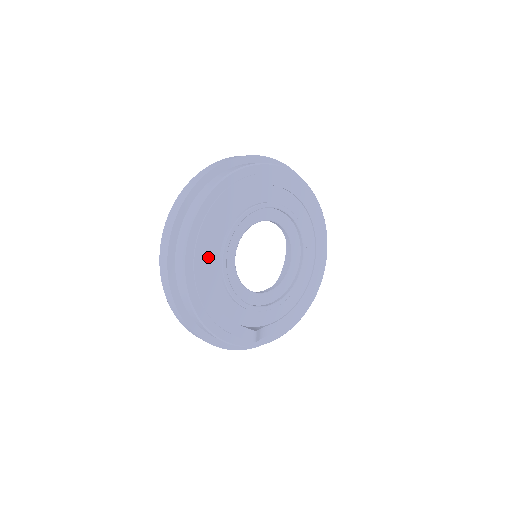
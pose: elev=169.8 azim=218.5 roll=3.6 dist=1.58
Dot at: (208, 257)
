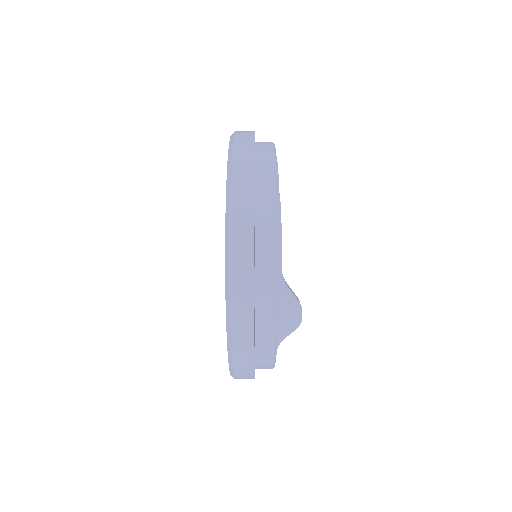
Dot at: occluded
